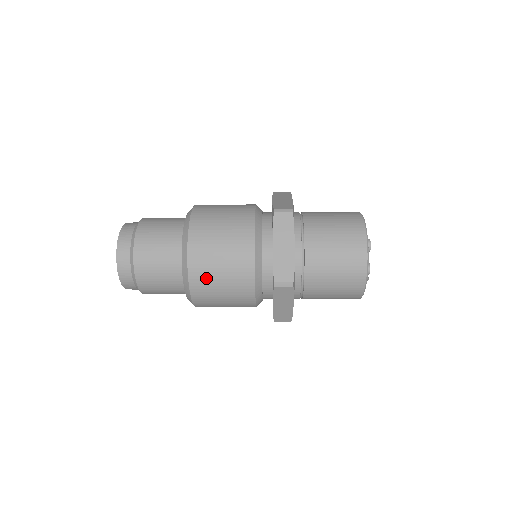
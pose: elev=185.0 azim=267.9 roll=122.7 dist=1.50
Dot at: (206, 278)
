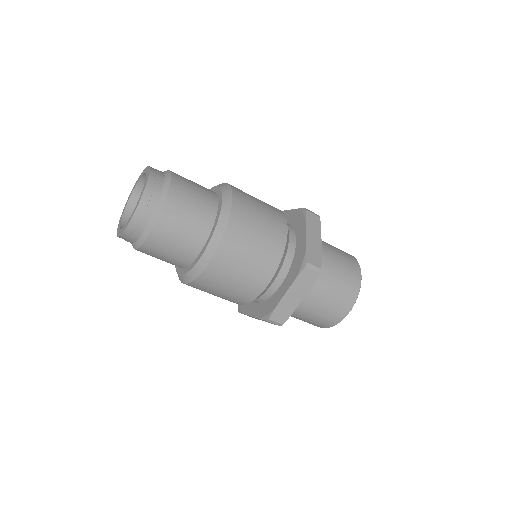
Dot at: (246, 195)
